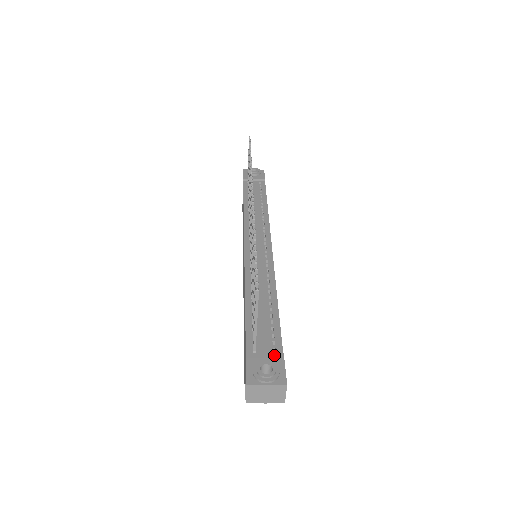
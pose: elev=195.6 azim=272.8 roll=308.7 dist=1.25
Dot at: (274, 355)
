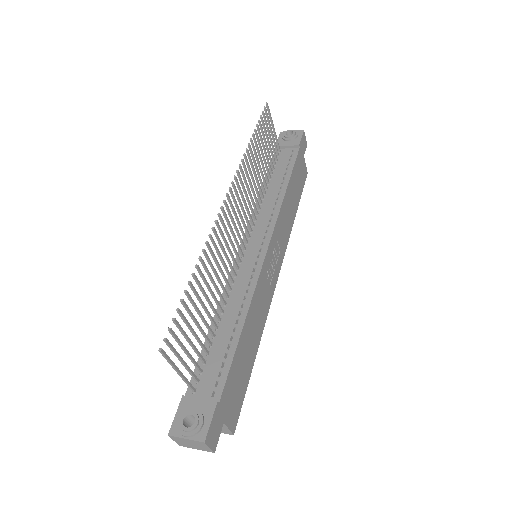
Dot at: (207, 402)
